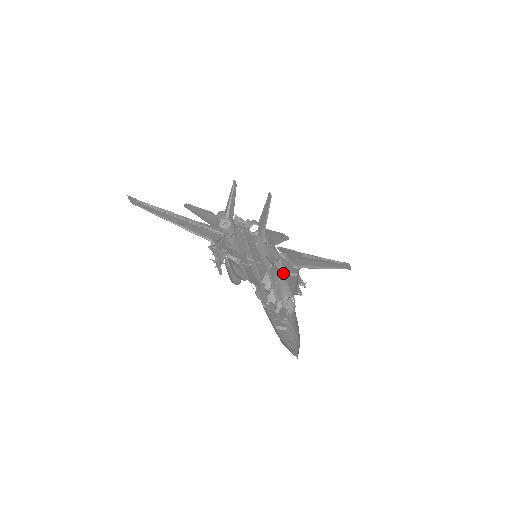
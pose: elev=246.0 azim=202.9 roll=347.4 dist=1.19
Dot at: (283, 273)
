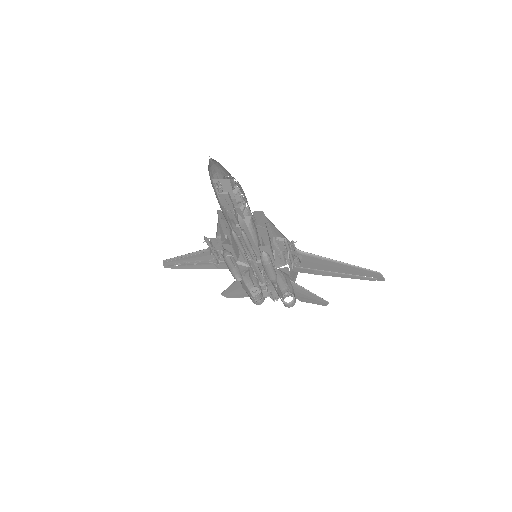
Dot at: (271, 241)
